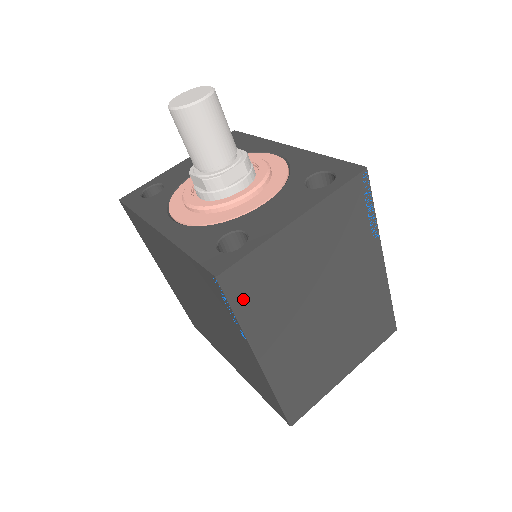
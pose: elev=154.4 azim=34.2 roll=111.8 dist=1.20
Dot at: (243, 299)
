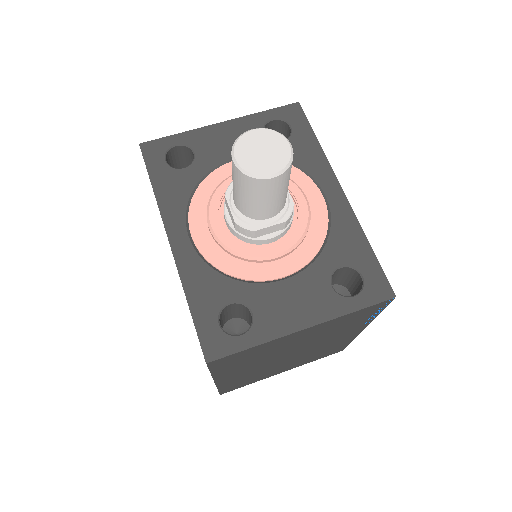
Dot at: (223, 366)
